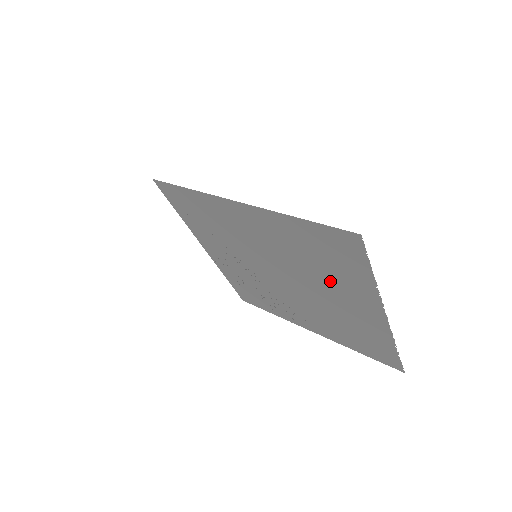
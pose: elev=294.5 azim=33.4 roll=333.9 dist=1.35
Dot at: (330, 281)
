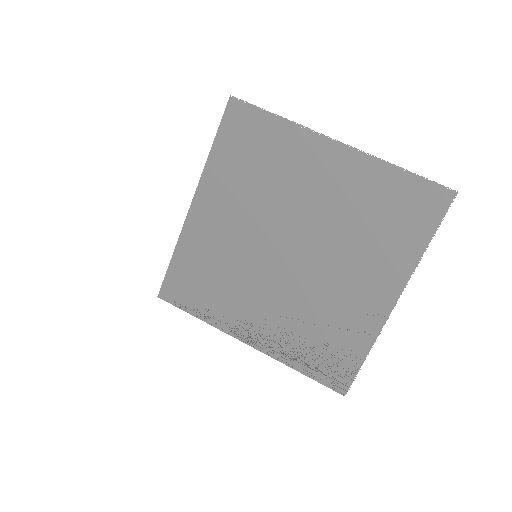
Dot at: (287, 176)
